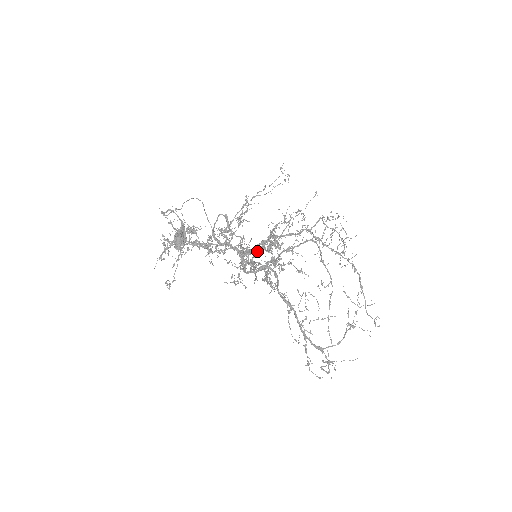
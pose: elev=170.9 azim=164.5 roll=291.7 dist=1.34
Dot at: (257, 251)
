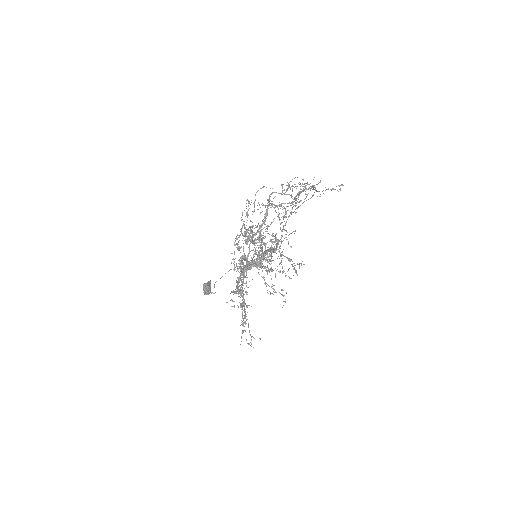
Dot at: (264, 256)
